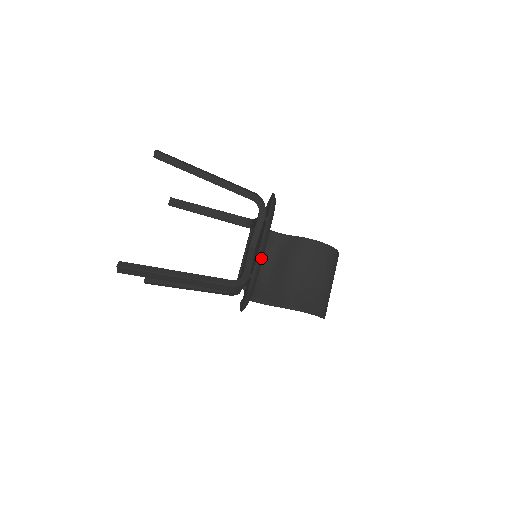
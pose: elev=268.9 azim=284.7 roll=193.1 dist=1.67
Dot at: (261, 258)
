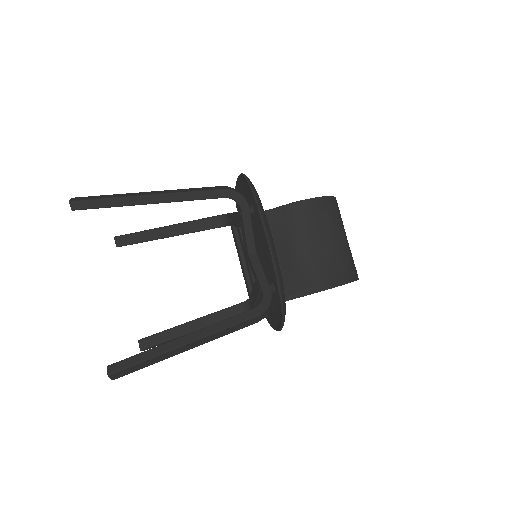
Dot at: (278, 265)
